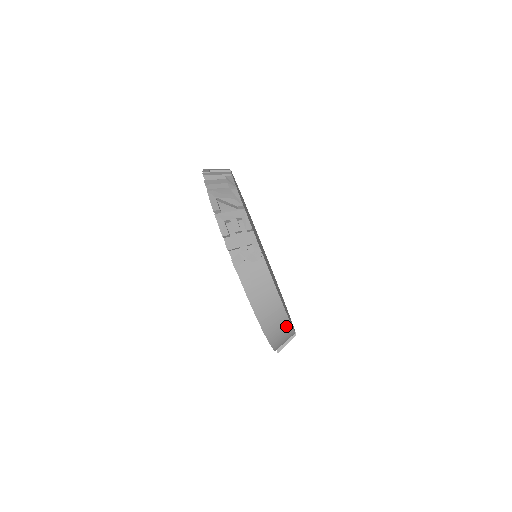
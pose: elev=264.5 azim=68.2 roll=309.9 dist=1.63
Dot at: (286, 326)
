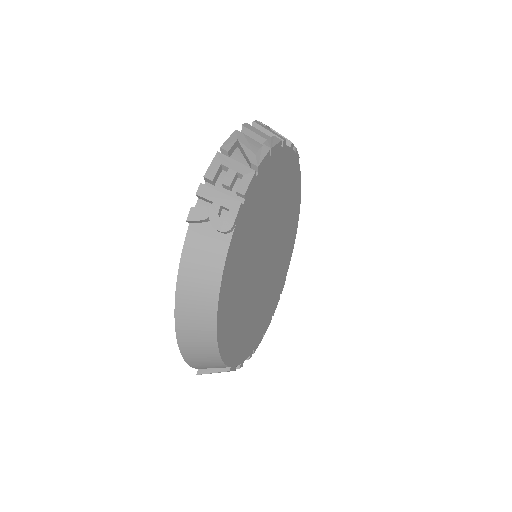
Dot at: (210, 341)
